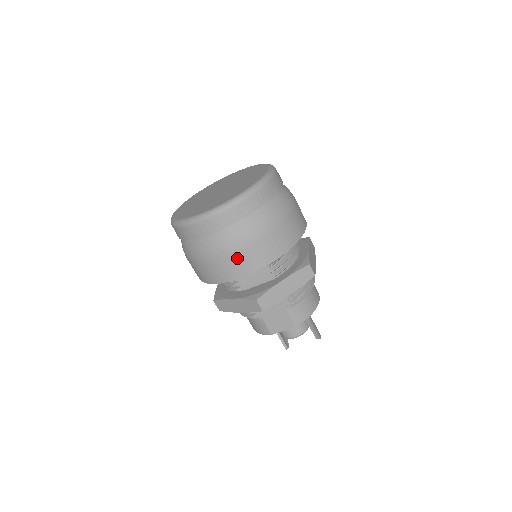
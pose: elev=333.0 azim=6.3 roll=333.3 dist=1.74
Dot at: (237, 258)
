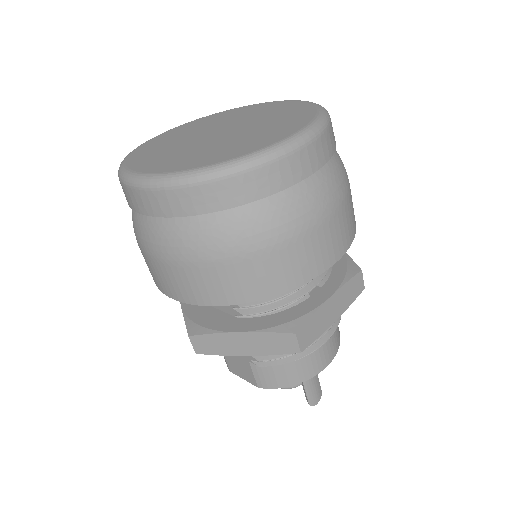
Dot at: (164, 270)
